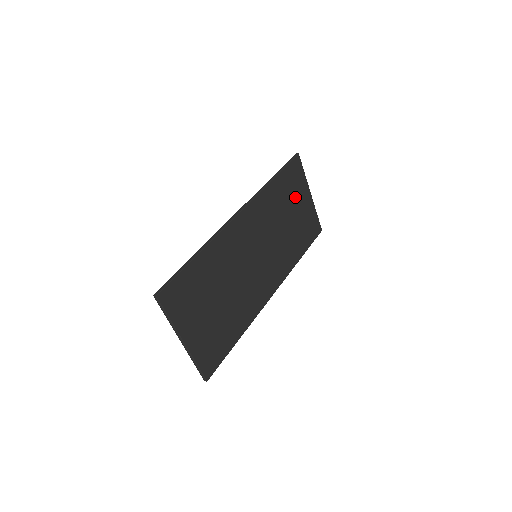
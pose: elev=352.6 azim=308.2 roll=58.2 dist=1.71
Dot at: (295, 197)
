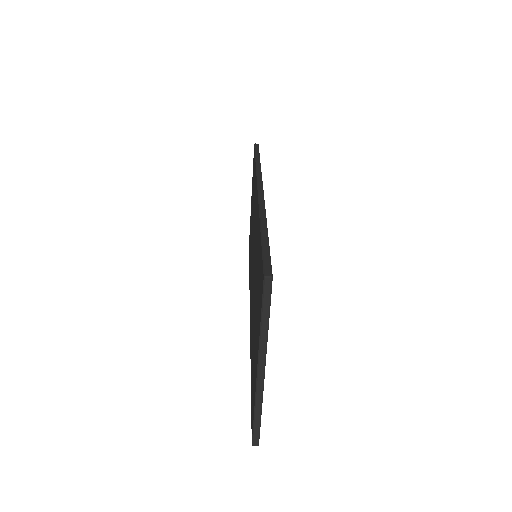
Dot at: occluded
